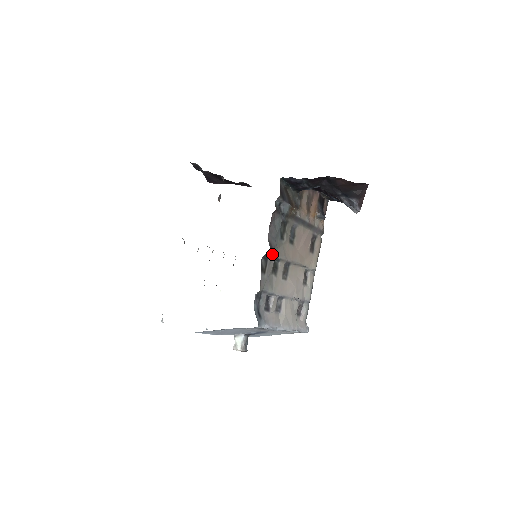
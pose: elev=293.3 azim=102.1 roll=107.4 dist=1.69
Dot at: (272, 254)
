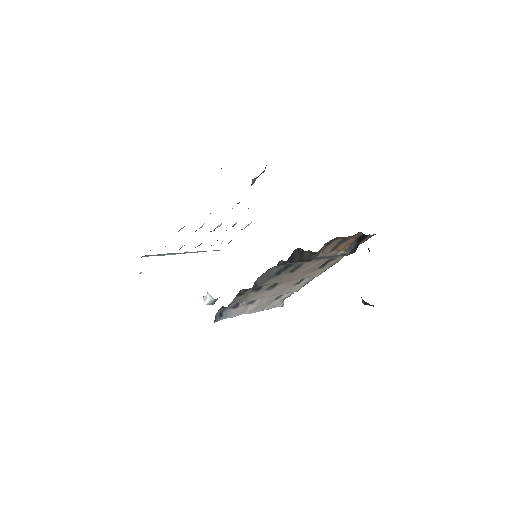
Dot at: occluded
